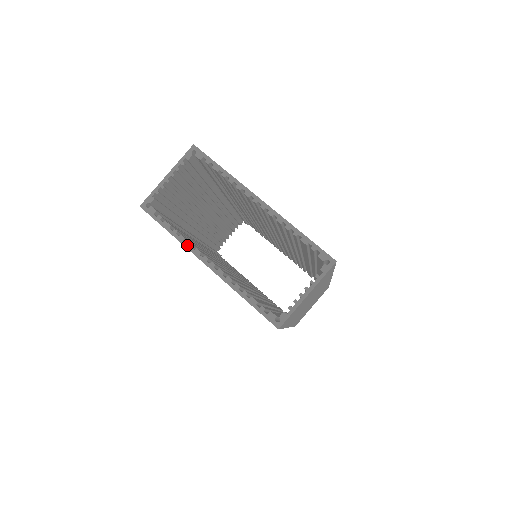
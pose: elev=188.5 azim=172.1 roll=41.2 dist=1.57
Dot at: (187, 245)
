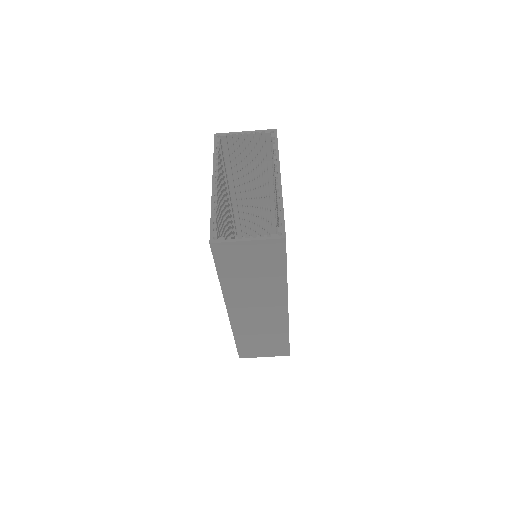
Dot at: (215, 167)
